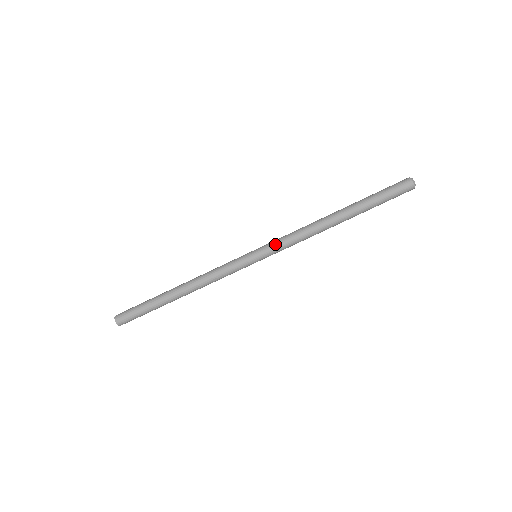
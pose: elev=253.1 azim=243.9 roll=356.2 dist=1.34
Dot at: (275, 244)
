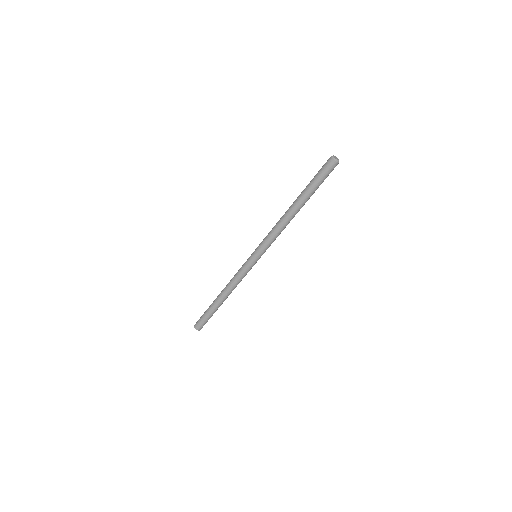
Dot at: (262, 242)
